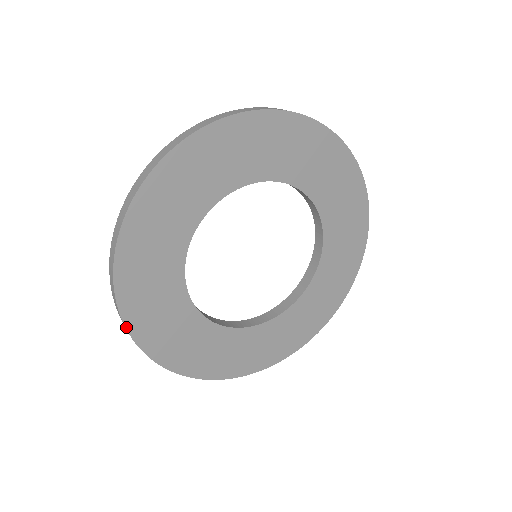
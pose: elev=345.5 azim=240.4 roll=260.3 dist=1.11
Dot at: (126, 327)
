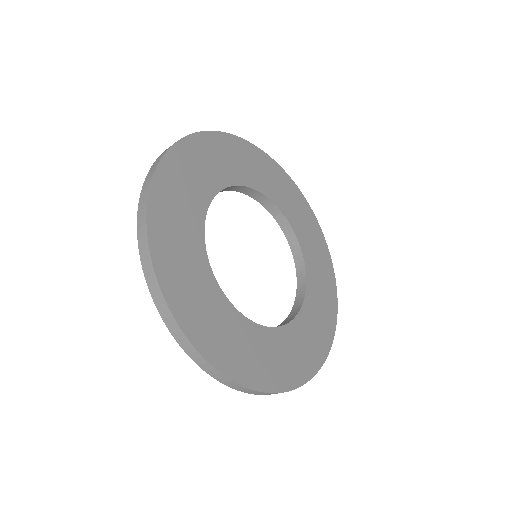
Dot at: (207, 361)
